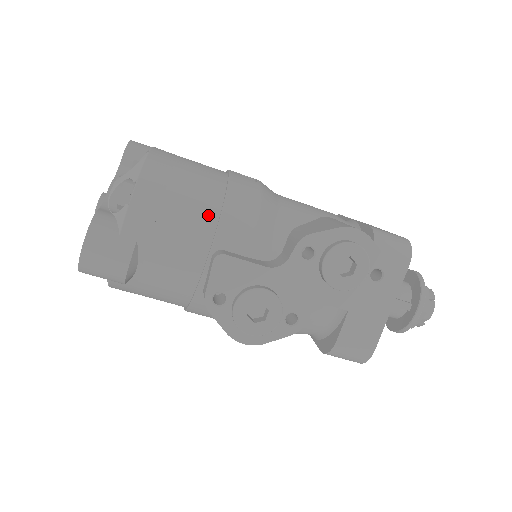
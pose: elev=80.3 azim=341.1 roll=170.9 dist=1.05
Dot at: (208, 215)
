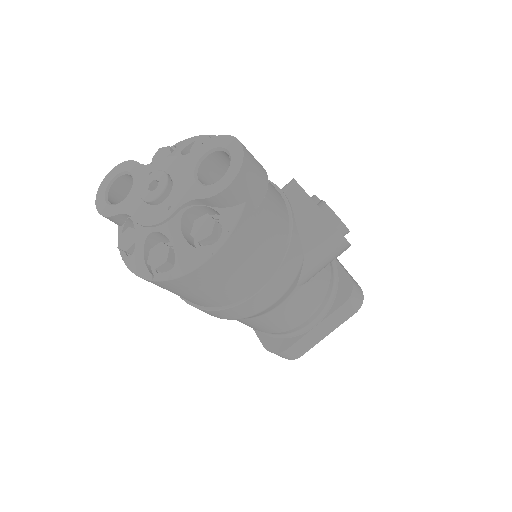
Dot at: occluded
